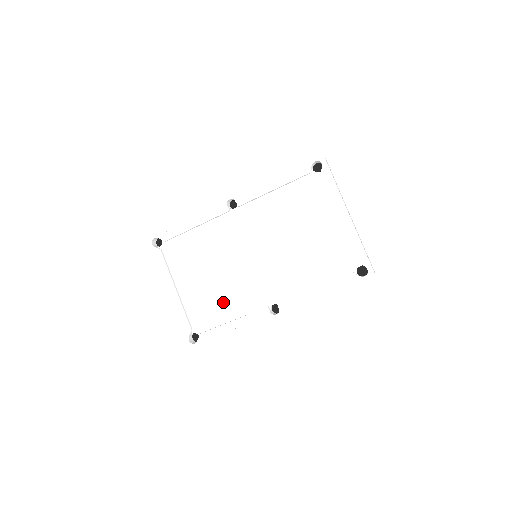
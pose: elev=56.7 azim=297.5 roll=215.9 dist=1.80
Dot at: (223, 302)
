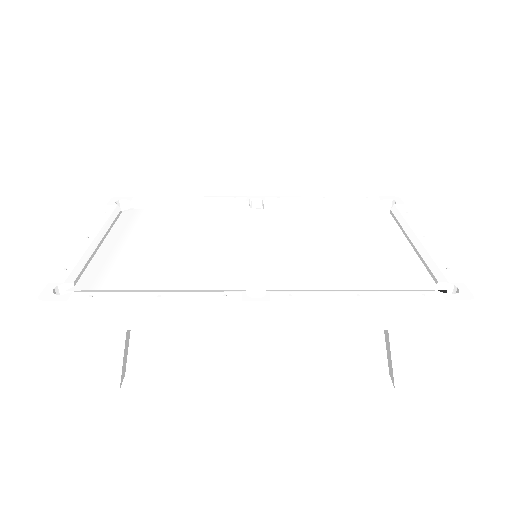
Dot at: (165, 271)
